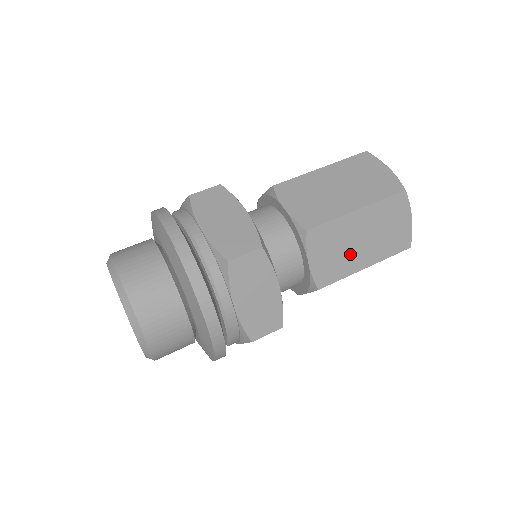
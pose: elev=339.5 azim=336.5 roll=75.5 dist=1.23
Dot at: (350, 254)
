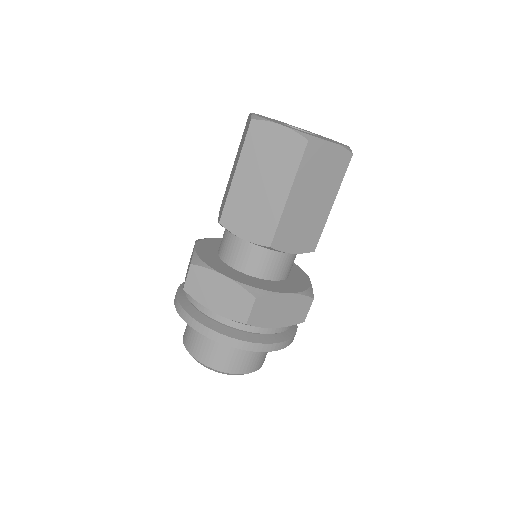
Dot at: (264, 202)
